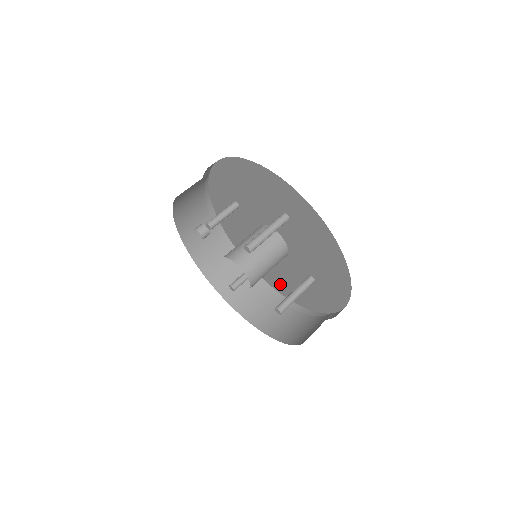
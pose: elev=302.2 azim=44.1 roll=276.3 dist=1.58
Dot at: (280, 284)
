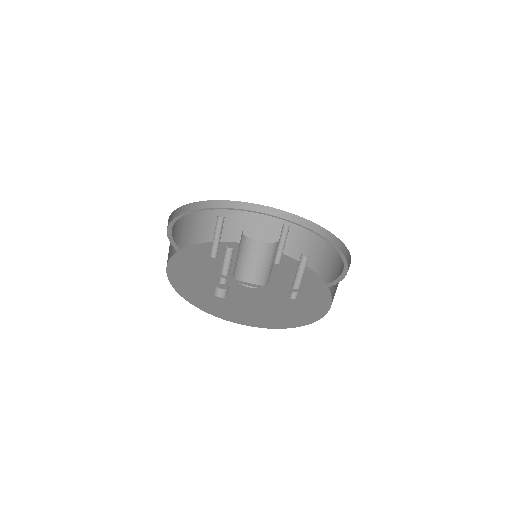
Dot at: occluded
